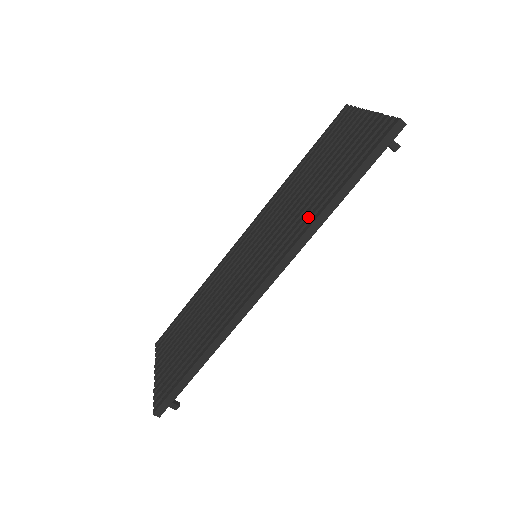
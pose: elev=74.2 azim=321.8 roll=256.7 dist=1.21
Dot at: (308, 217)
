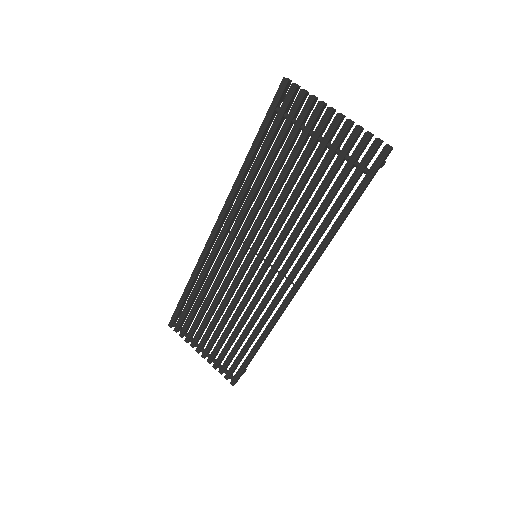
Dot at: (316, 236)
